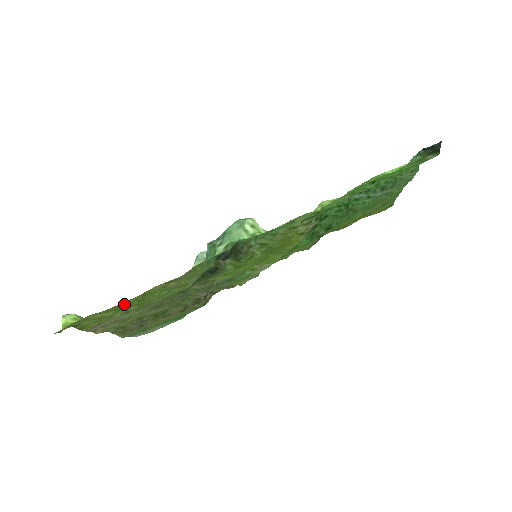
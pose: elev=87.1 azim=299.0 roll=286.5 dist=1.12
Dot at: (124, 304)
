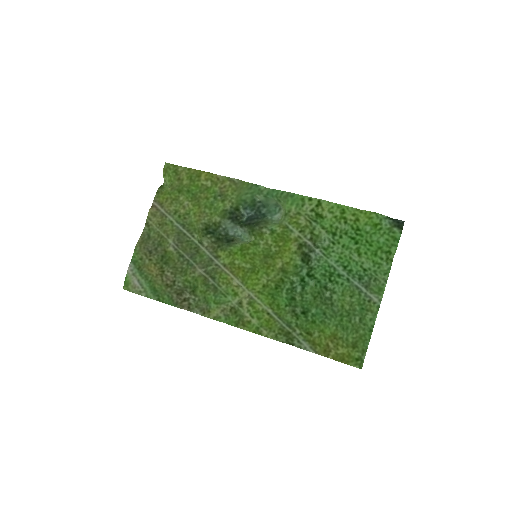
Dot at: (200, 177)
